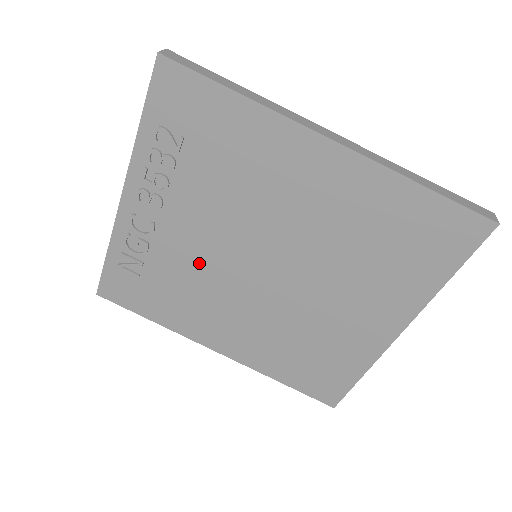
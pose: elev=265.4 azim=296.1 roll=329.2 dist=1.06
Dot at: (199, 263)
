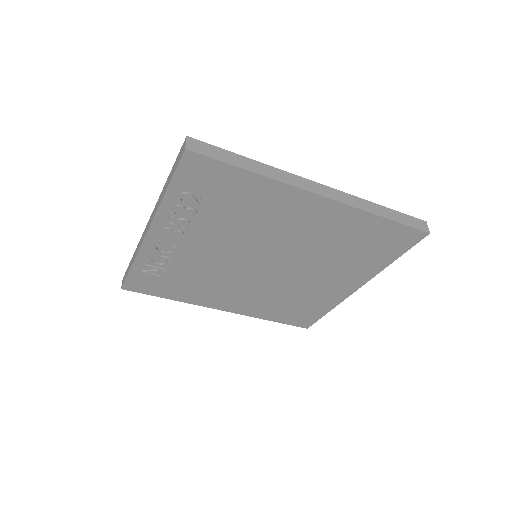
Dot at: (212, 266)
